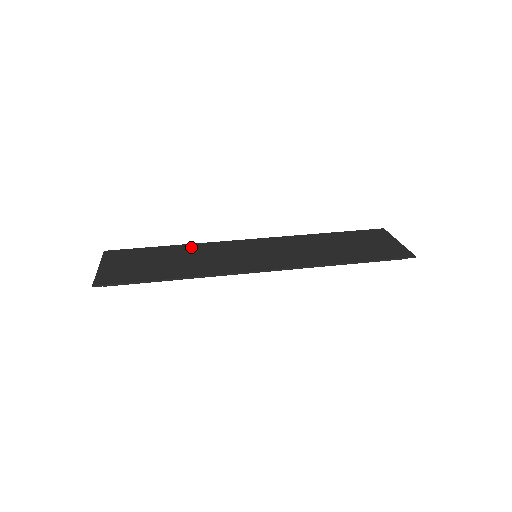
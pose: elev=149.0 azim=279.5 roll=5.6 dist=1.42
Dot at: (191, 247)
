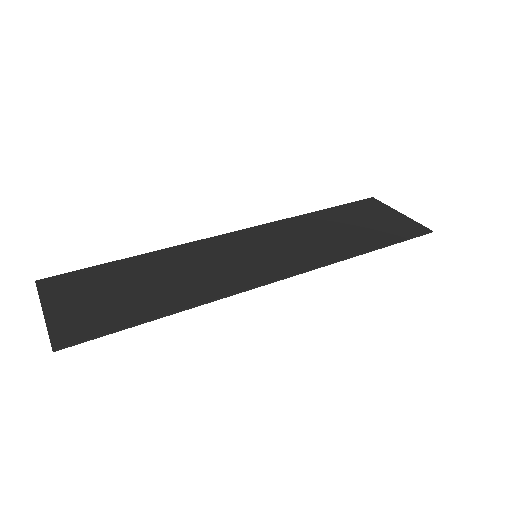
Dot at: (164, 255)
